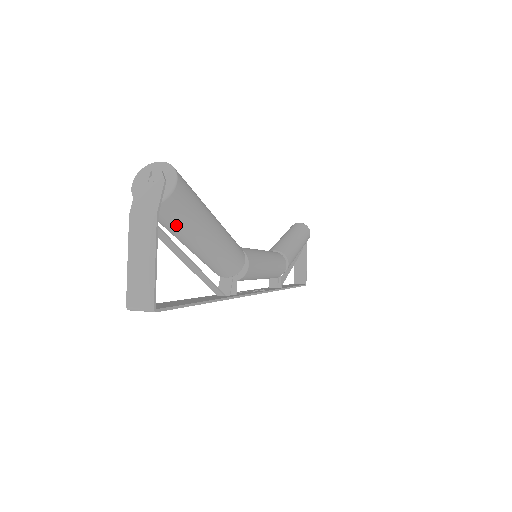
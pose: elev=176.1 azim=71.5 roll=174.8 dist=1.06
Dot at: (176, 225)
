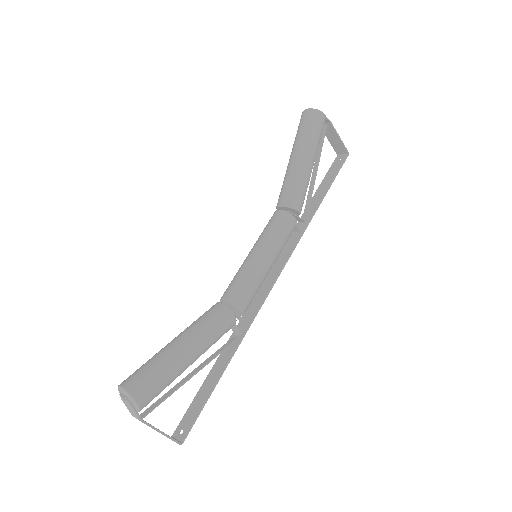
Dot at: (161, 391)
